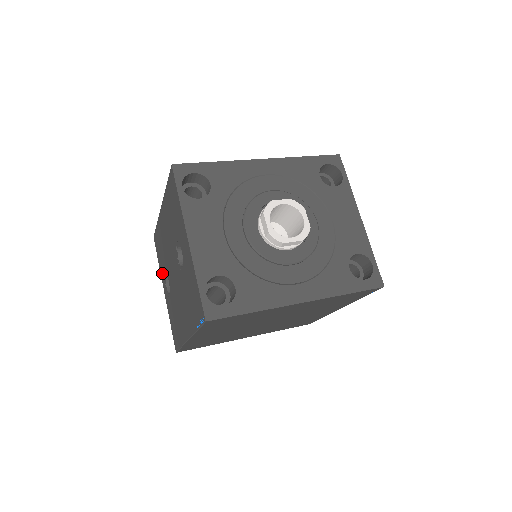
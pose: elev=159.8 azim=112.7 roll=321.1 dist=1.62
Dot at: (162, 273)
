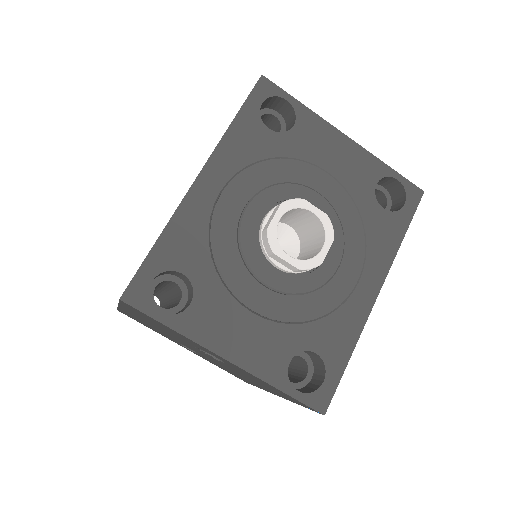
Dot at: occluded
